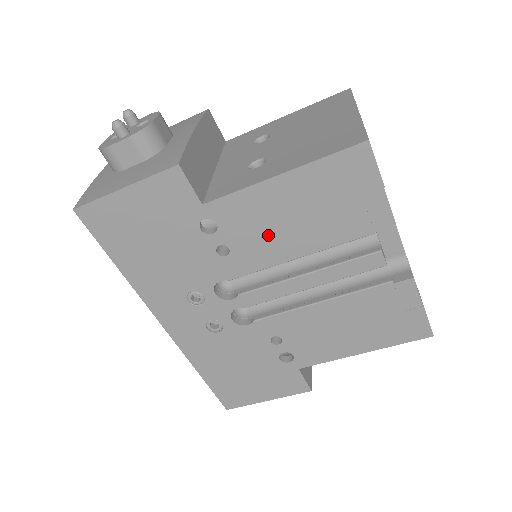
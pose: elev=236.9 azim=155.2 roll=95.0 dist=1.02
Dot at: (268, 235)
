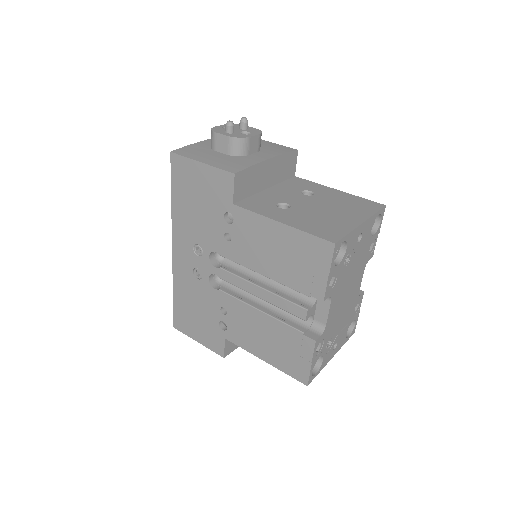
Dot at: (255, 249)
